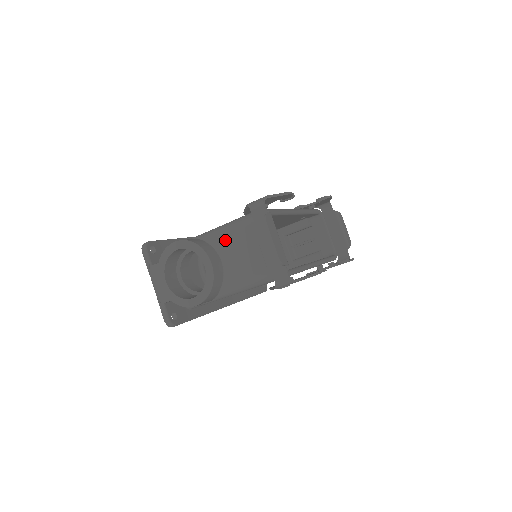
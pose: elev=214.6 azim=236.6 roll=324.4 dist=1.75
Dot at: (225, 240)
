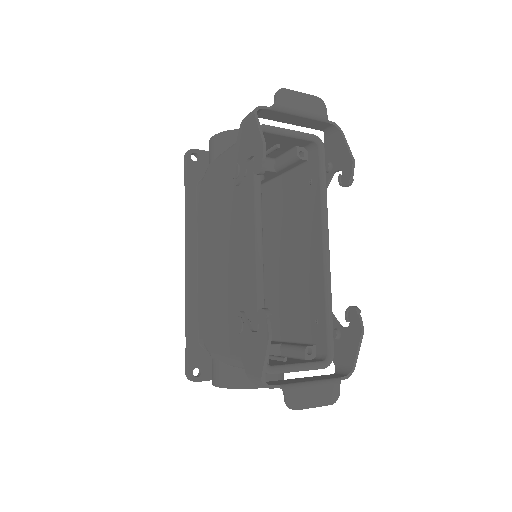
Dot at: occluded
